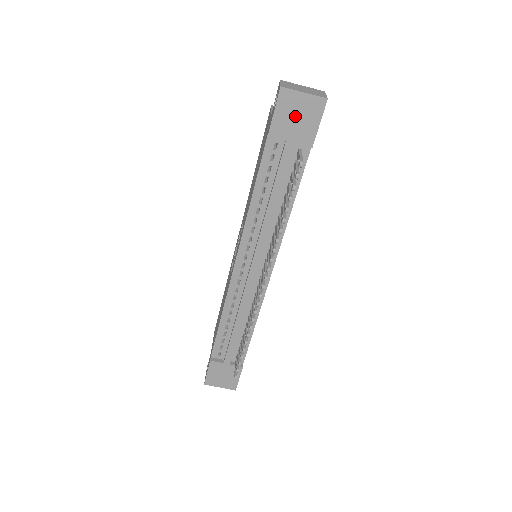
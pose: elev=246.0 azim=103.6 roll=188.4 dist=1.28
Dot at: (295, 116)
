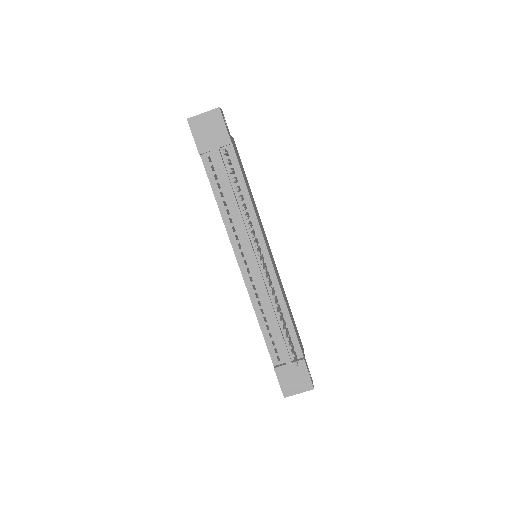
Dot at: (207, 131)
